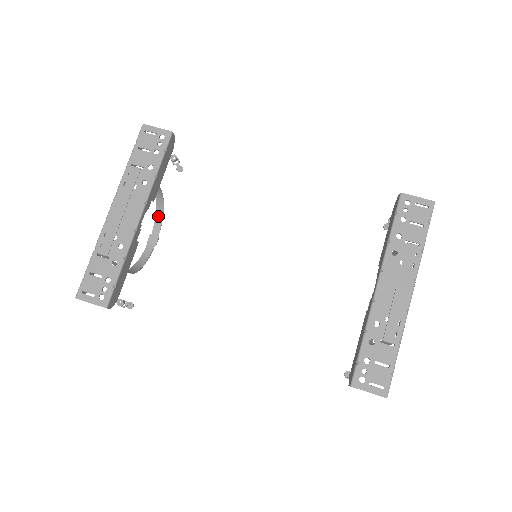
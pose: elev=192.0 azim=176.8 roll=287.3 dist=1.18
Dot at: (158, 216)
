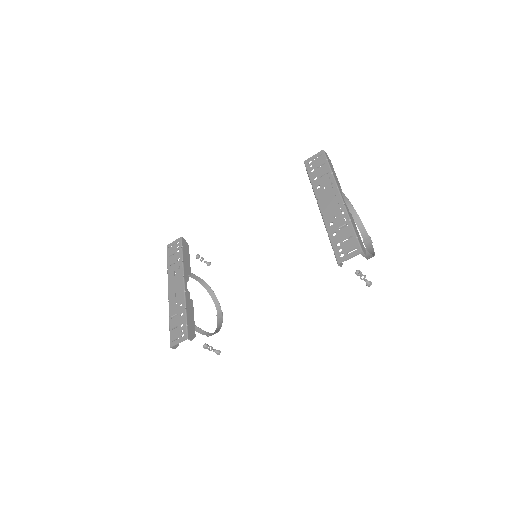
Dot at: (215, 300)
